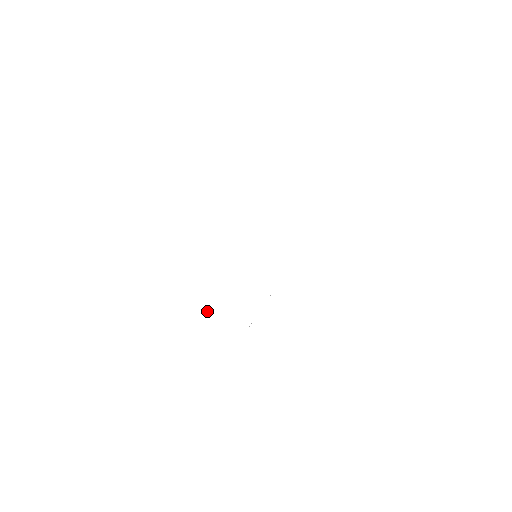
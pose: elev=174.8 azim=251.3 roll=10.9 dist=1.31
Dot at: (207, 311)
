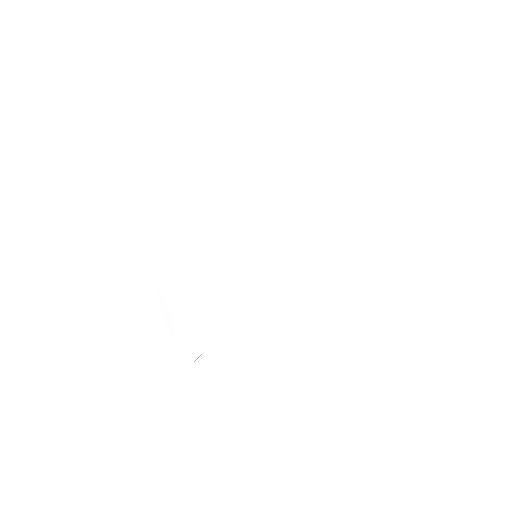
Dot at: (169, 334)
